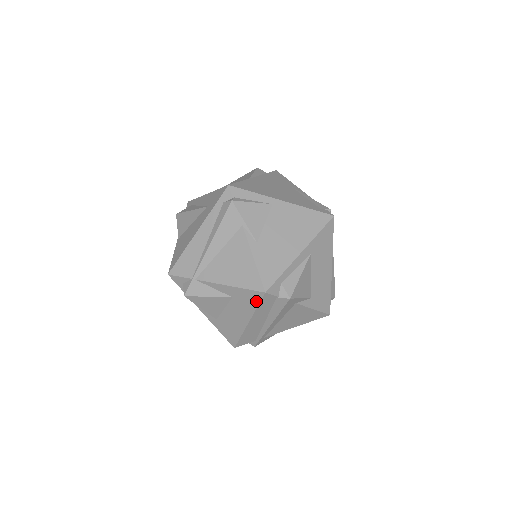
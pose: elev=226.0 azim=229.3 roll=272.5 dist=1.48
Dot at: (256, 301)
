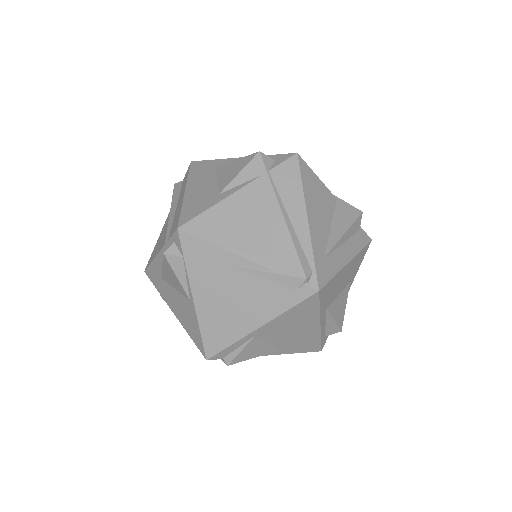
Dot at: occluded
